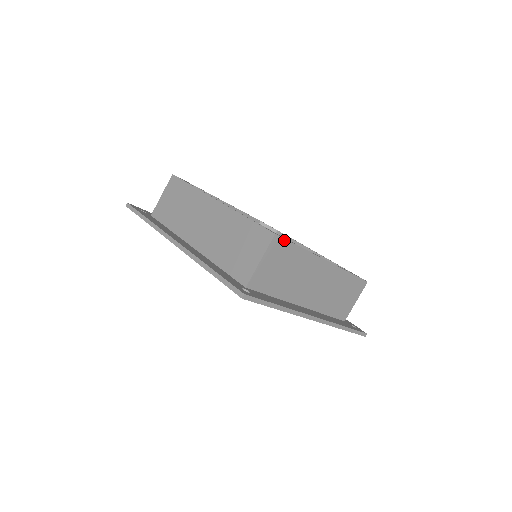
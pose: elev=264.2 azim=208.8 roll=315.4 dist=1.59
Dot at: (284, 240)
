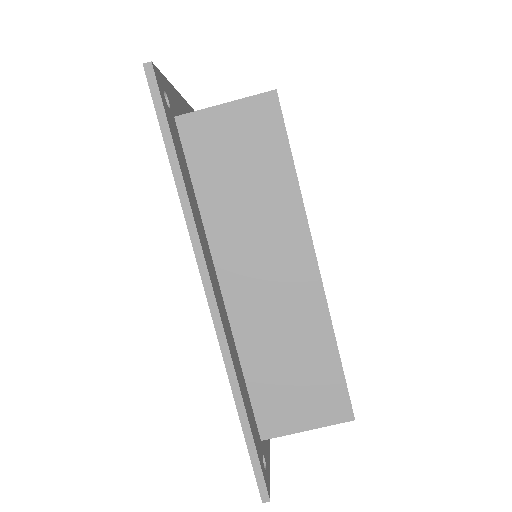
Dot at: occluded
